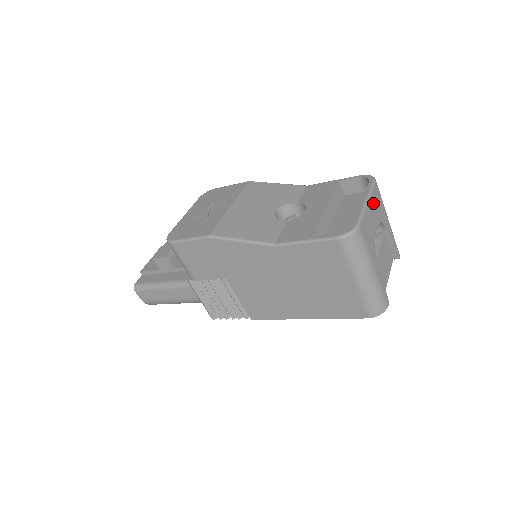
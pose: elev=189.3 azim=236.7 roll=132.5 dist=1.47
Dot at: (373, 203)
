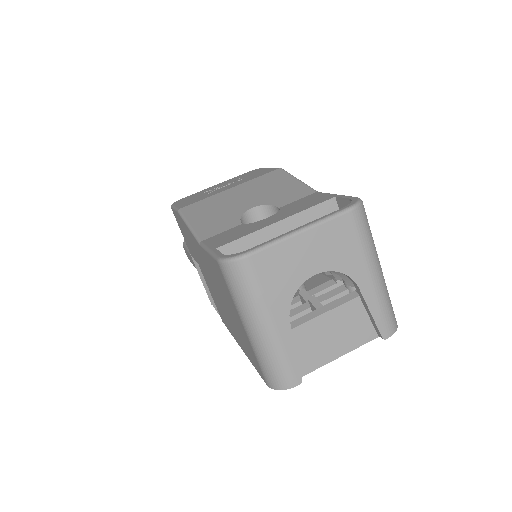
Dot at: (321, 238)
